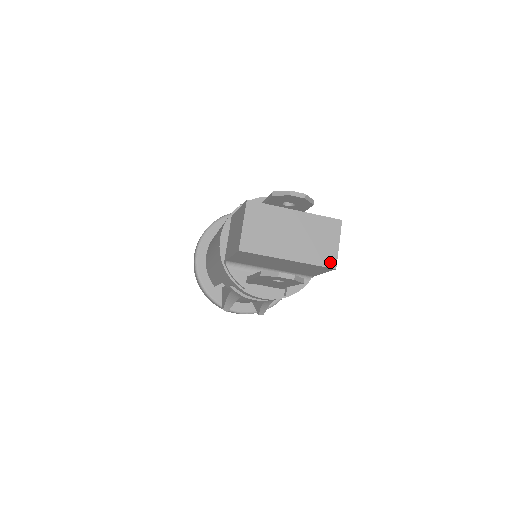
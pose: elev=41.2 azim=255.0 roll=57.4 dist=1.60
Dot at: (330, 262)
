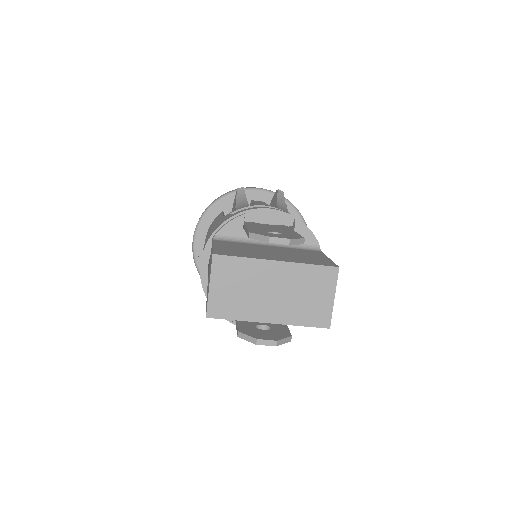
Dot at: (322, 321)
